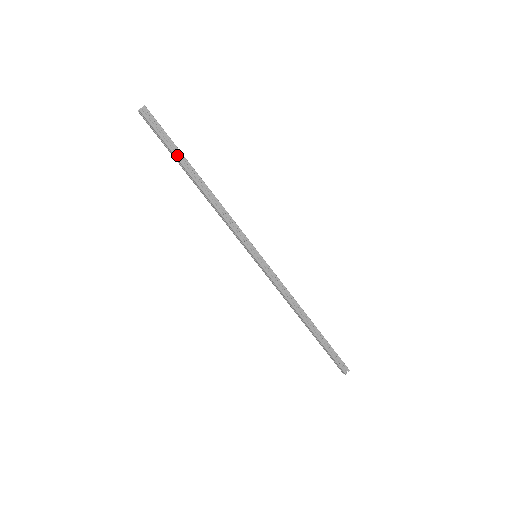
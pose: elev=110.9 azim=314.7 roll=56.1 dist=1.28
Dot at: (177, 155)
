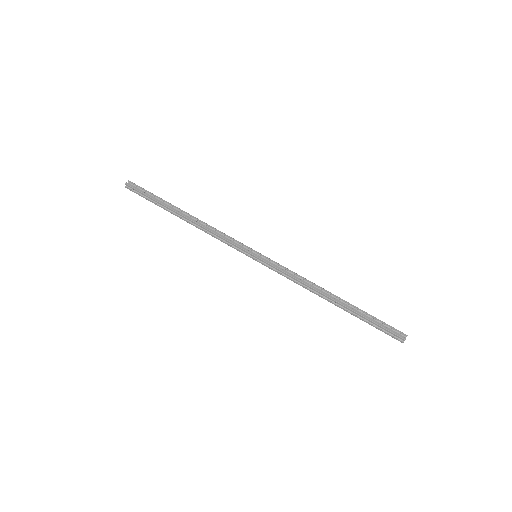
Dot at: (162, 202)
